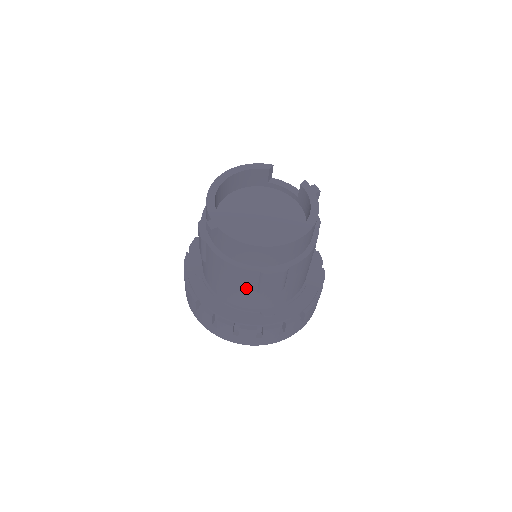
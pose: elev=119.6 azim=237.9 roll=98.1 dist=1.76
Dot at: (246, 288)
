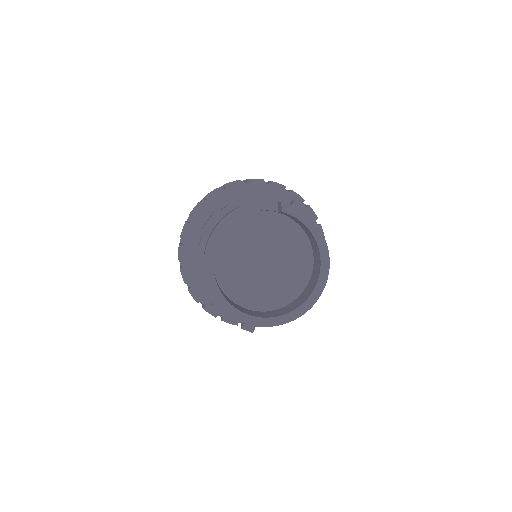
Dot at: occluded
